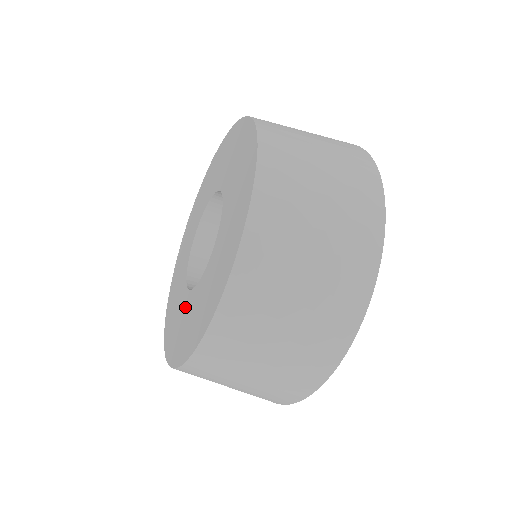
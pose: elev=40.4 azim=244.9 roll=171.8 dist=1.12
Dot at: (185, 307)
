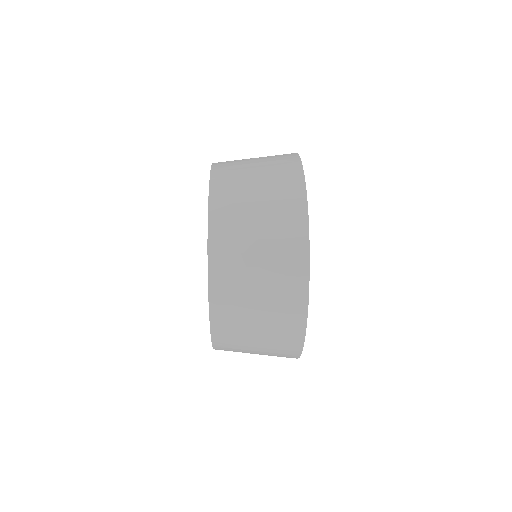
Dot at: occluded
